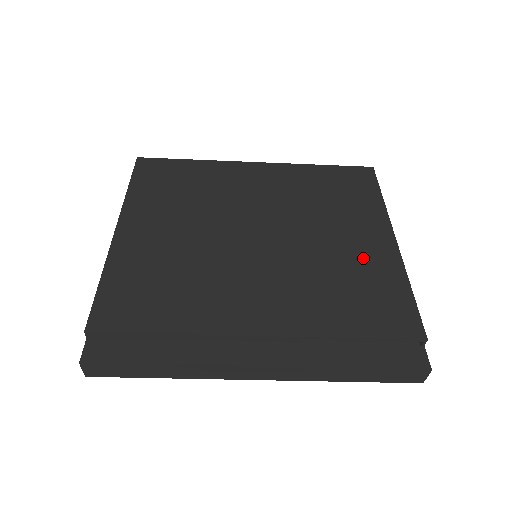
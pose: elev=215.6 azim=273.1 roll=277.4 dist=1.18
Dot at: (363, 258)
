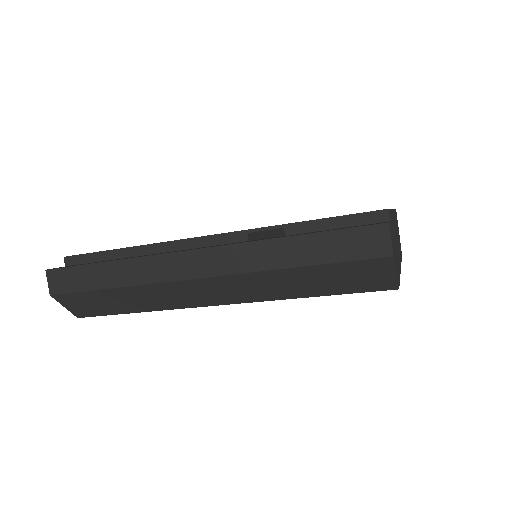
Dot at: occluded
